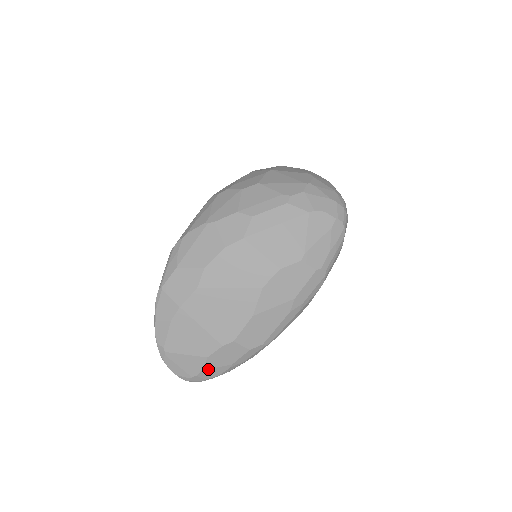
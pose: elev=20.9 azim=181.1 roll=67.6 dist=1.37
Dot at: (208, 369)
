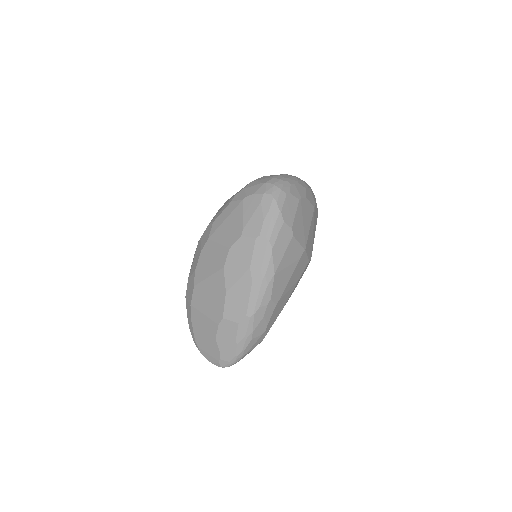
Dot at: (223, 350)
